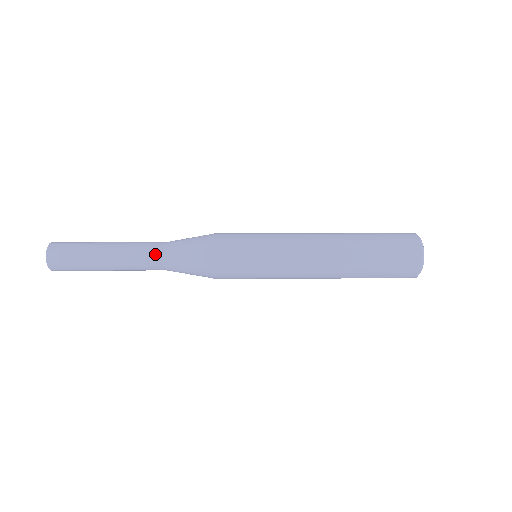
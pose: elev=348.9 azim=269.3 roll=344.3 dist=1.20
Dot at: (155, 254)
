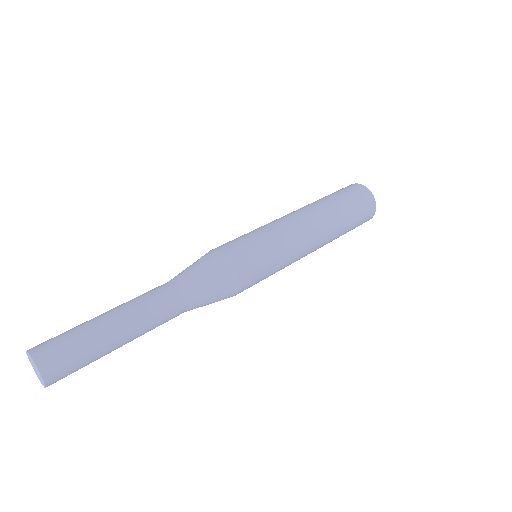
Dot at: (175, 304)
